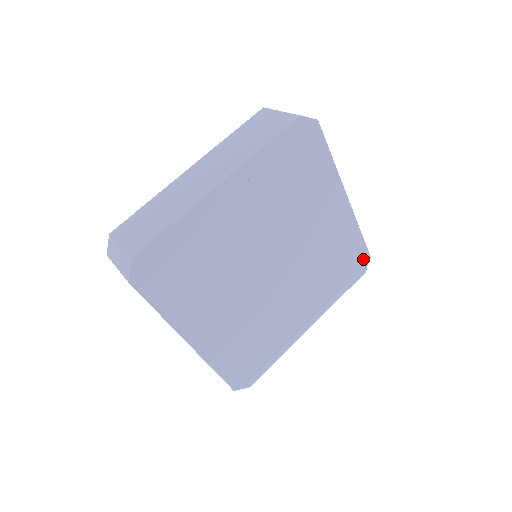
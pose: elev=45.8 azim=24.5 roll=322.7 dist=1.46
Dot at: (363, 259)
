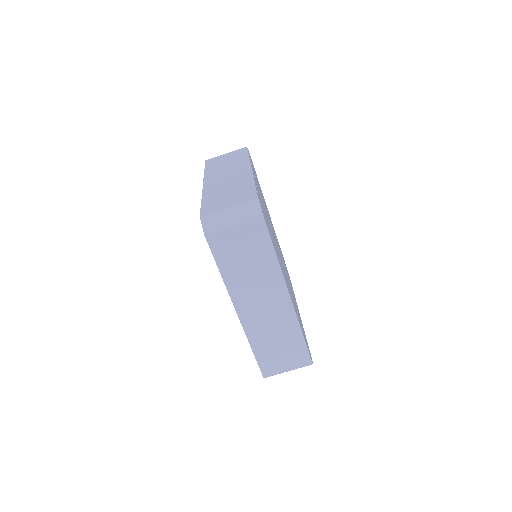
Dot at: occluded
